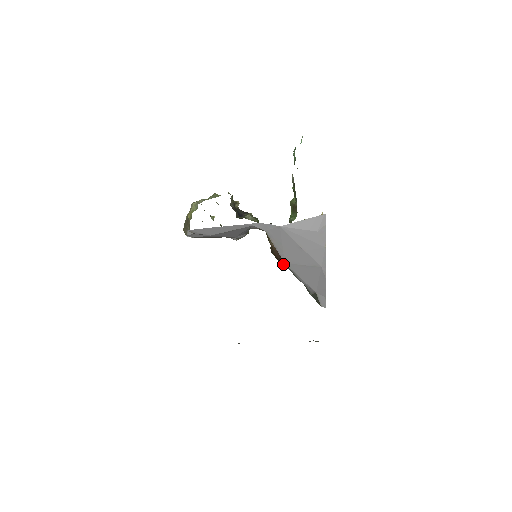
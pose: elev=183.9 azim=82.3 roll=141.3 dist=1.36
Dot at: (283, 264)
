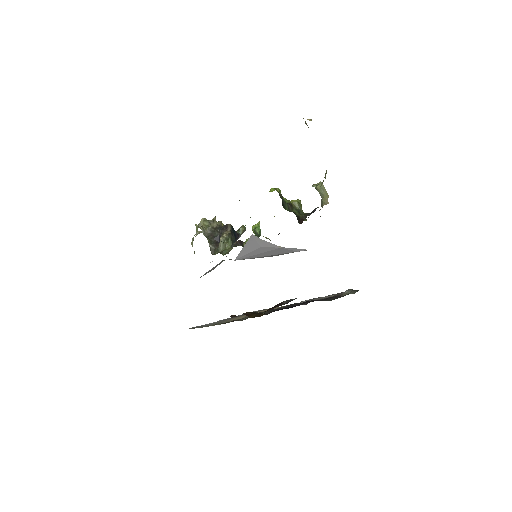
Dot at: occluded
